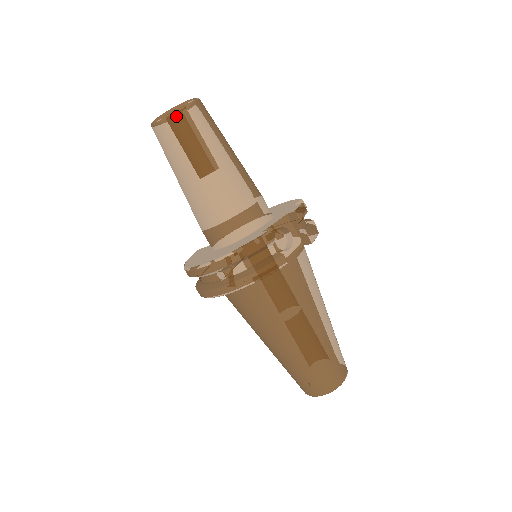
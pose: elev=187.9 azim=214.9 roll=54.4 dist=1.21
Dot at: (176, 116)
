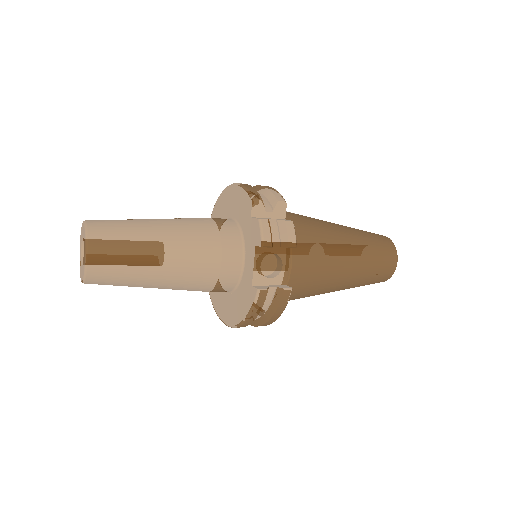
Dot at: (94, 276)
